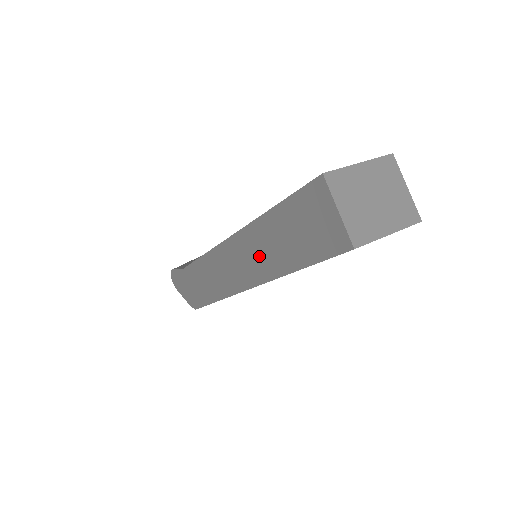
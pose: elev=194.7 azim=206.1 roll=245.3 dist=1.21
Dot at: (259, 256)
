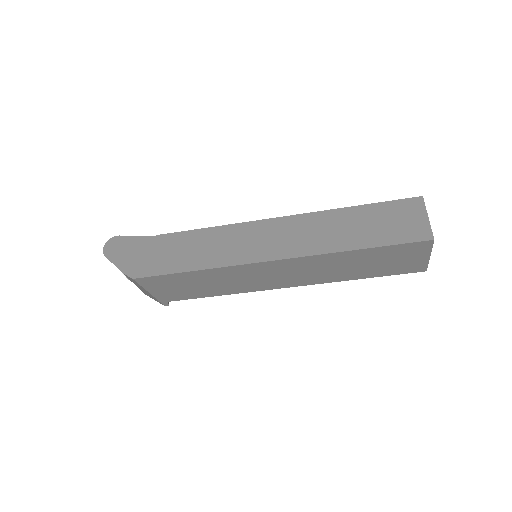
Dot at: (313, 235)
